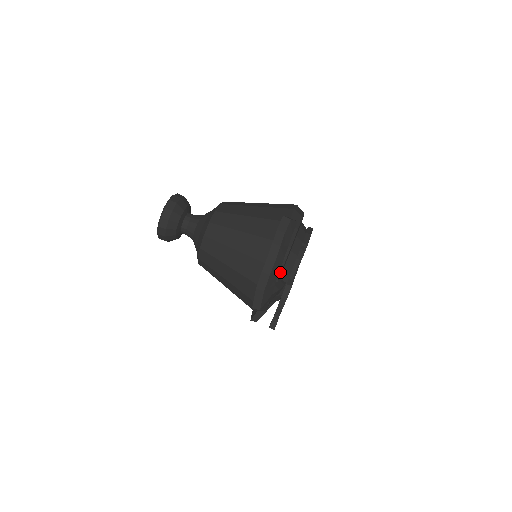
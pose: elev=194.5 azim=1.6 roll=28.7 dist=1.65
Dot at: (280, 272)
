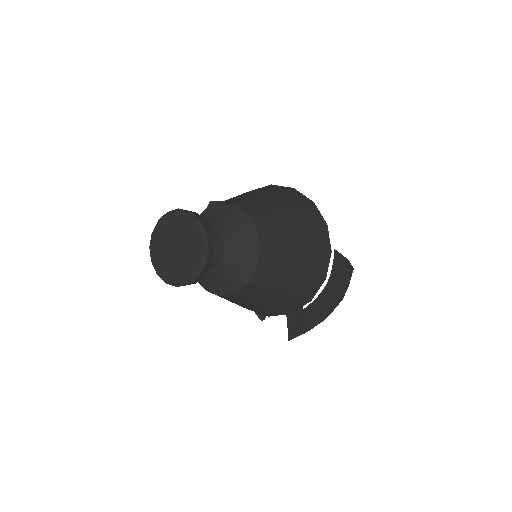
Dot at: occluded
